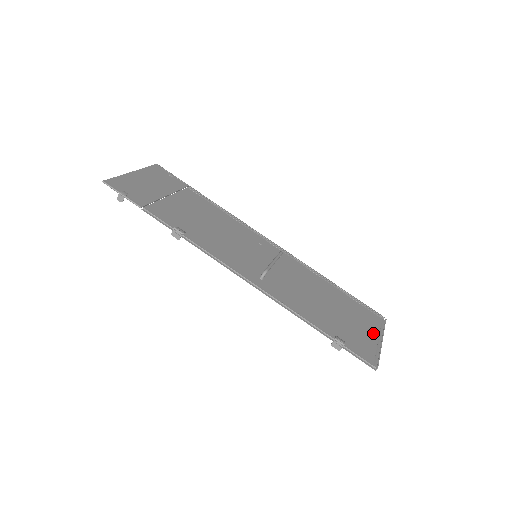
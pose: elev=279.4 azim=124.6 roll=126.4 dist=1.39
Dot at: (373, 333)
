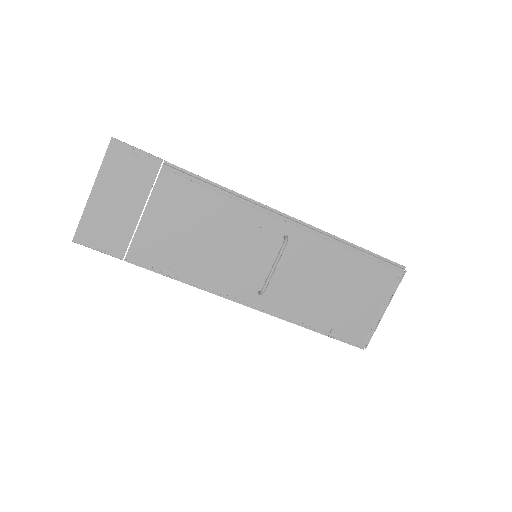
Dot at: (379, 303)
